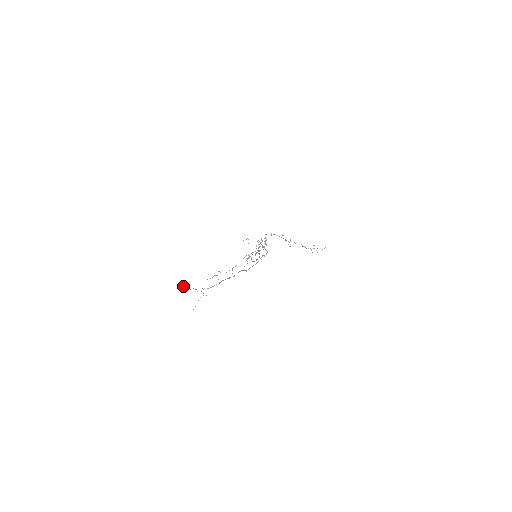
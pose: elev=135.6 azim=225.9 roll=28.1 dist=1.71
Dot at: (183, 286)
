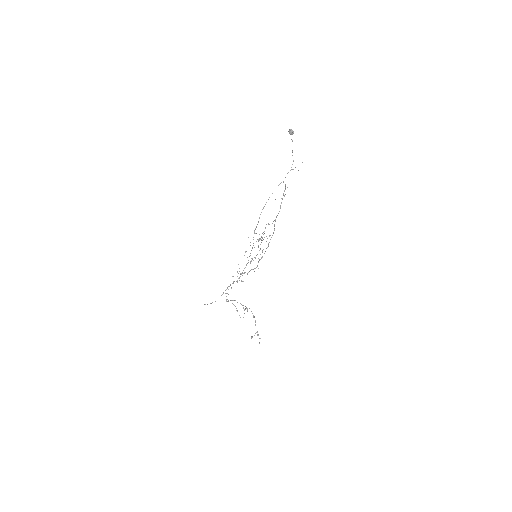
Dot at: (292, 130)
